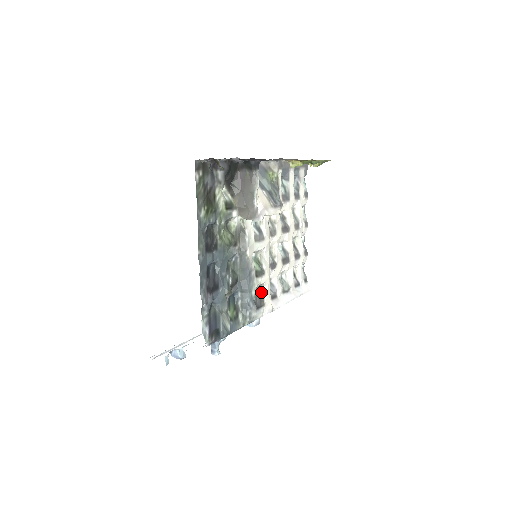
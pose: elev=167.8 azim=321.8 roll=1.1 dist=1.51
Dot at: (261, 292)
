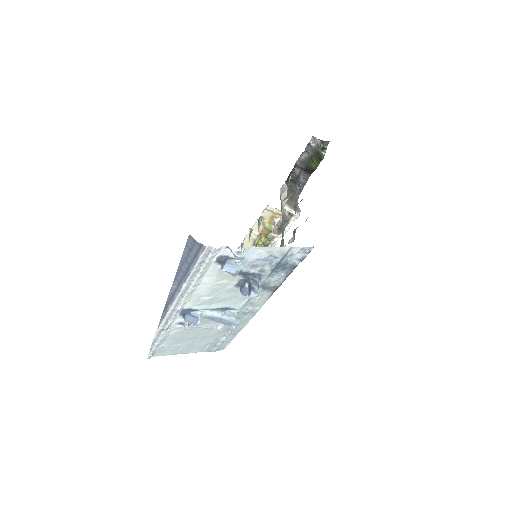
Dot at: occluded
